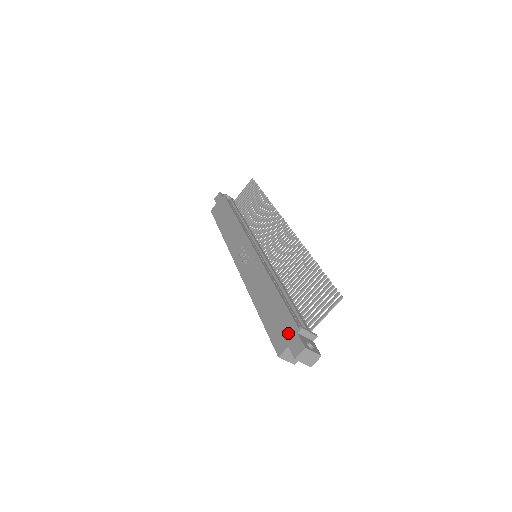
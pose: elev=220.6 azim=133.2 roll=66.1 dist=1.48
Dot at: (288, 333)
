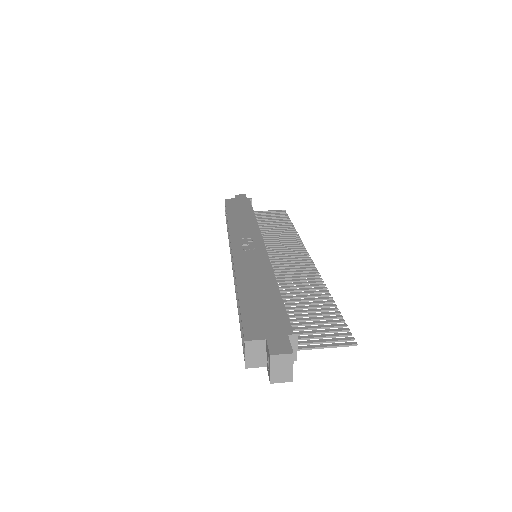
Dot at: (274, 328)
